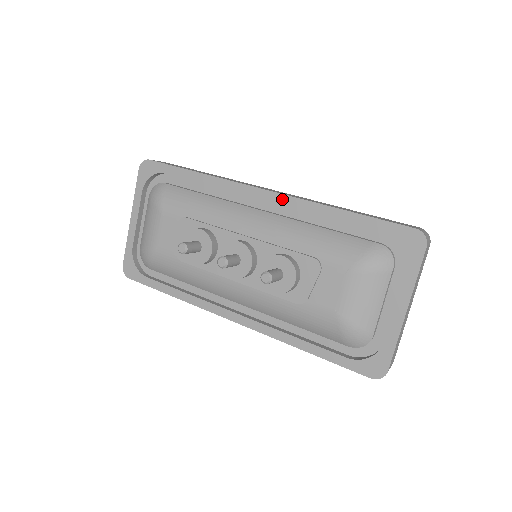
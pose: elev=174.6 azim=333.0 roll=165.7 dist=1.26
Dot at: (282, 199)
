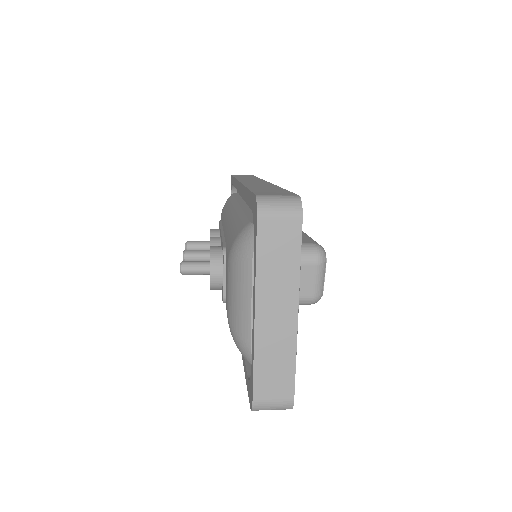
Dot at: (240, 188)
